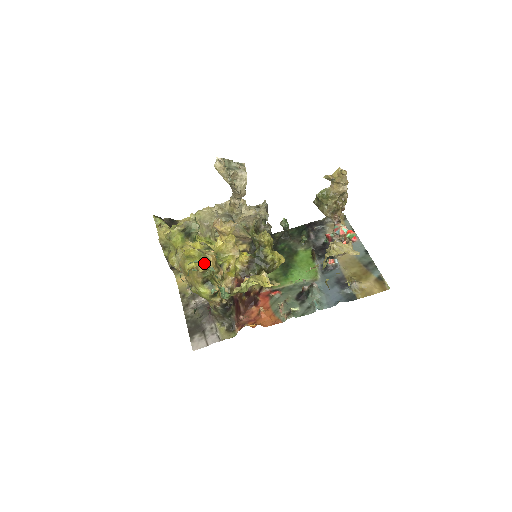
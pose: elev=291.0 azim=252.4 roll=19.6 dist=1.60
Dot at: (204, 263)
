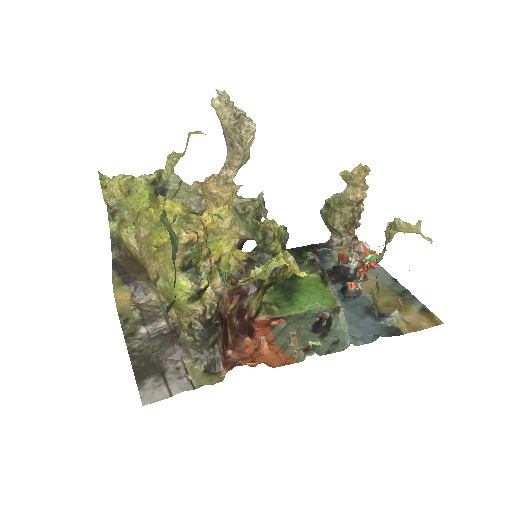
Dot at: (190, 230)
